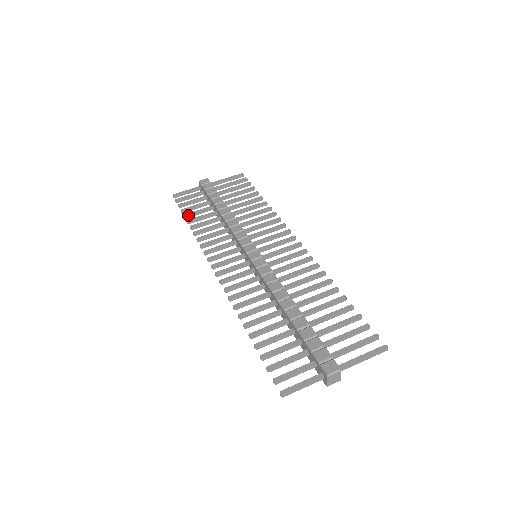
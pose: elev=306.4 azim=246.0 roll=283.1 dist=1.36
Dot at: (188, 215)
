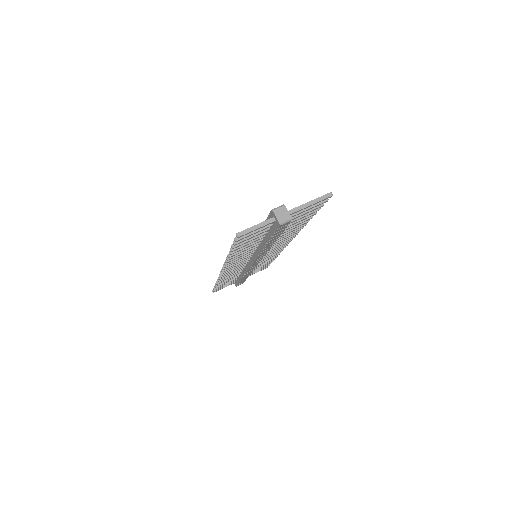
Dot at: occluded
